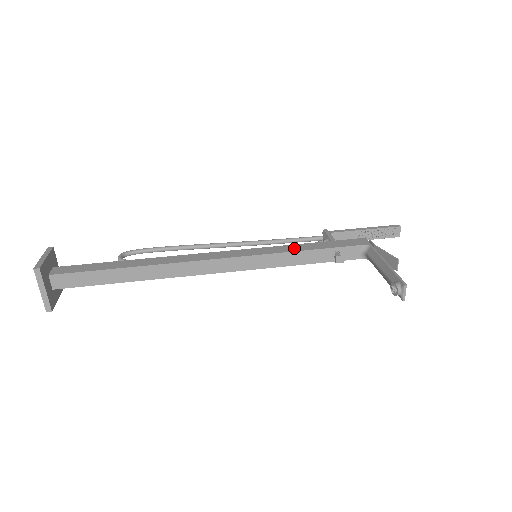
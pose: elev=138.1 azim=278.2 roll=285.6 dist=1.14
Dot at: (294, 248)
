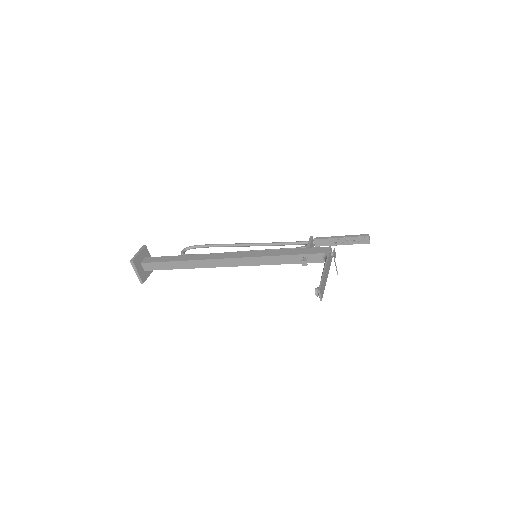
Dot at: (277, 253)
